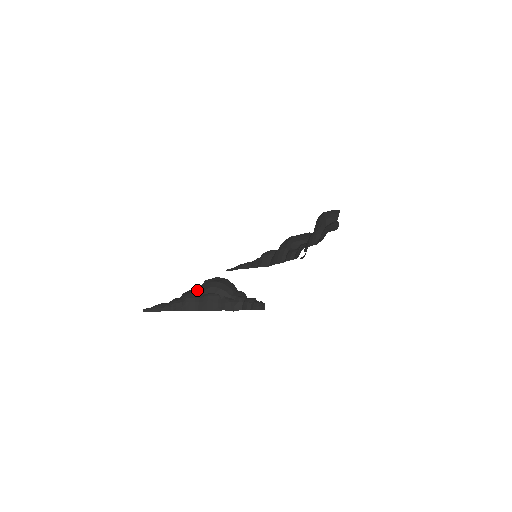
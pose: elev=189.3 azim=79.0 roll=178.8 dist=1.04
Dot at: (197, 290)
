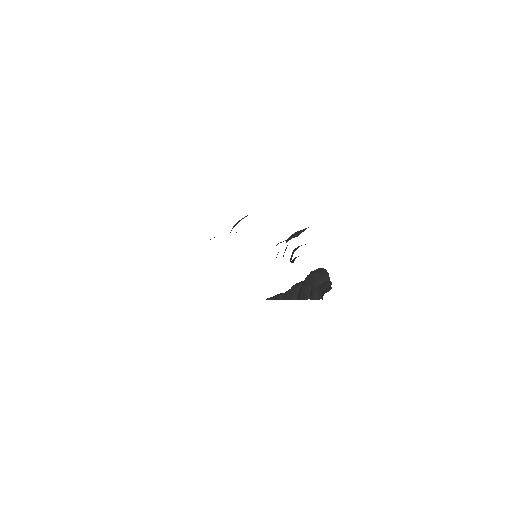
Dot at: occluded
